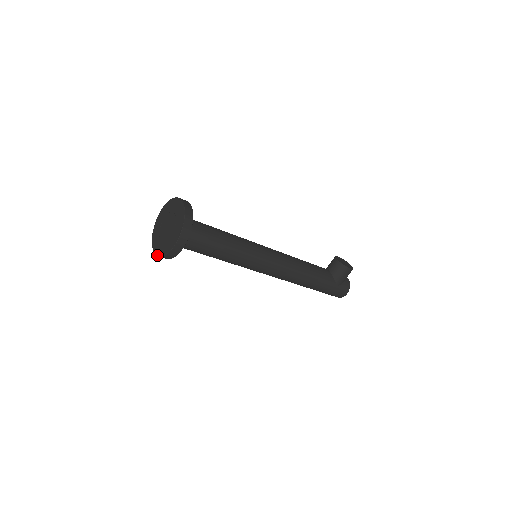
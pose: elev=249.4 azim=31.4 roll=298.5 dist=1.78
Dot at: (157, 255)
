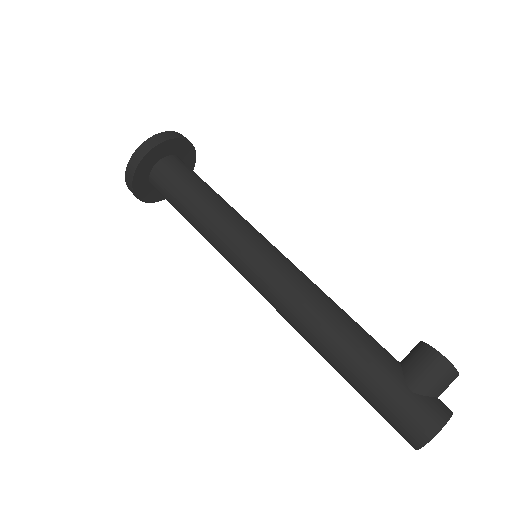
Dot at: (126, 181)
